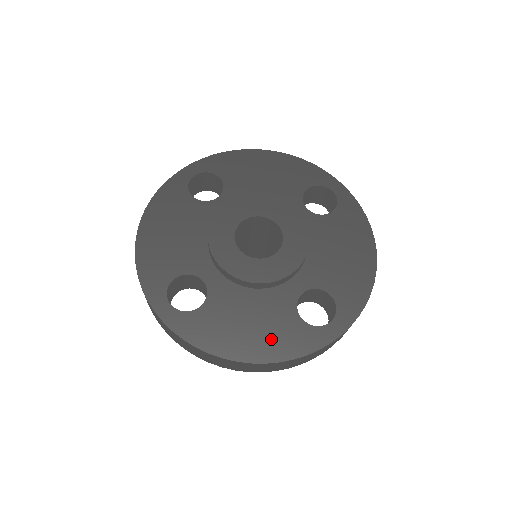
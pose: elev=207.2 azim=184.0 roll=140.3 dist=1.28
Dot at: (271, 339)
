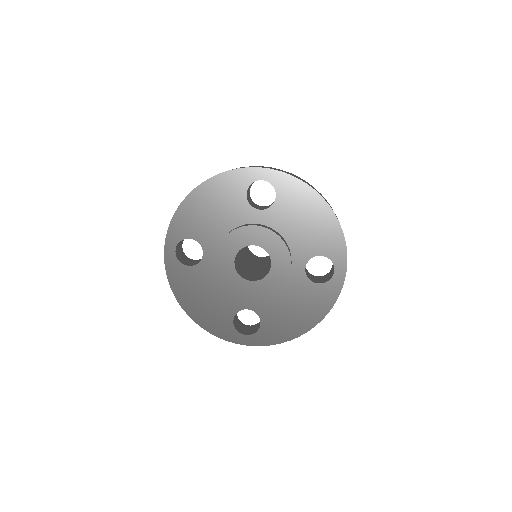
Dot at: (208, 314)
